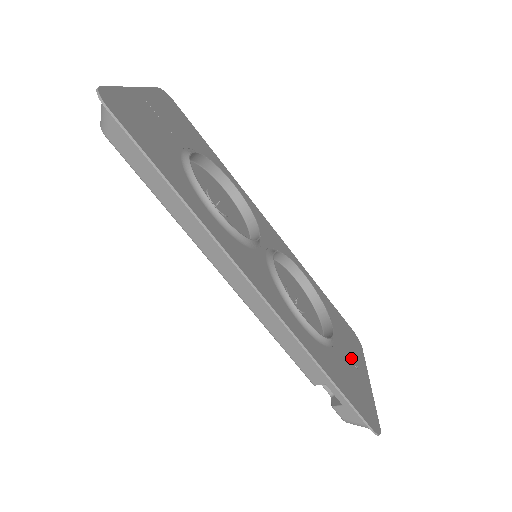
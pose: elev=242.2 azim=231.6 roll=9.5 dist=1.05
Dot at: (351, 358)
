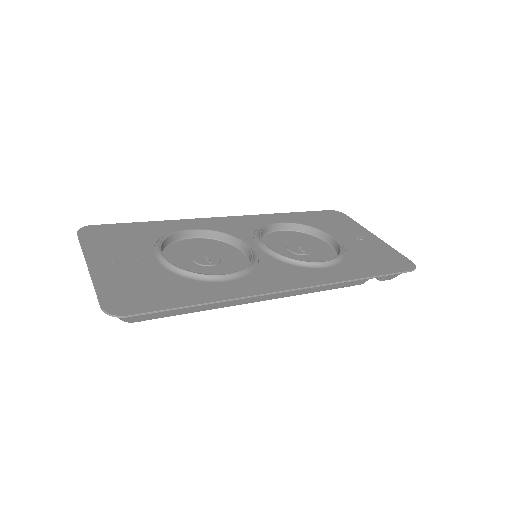
Dot at: (355, 237)
